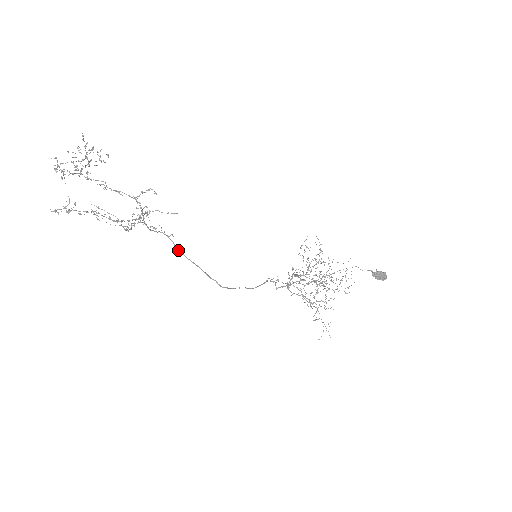
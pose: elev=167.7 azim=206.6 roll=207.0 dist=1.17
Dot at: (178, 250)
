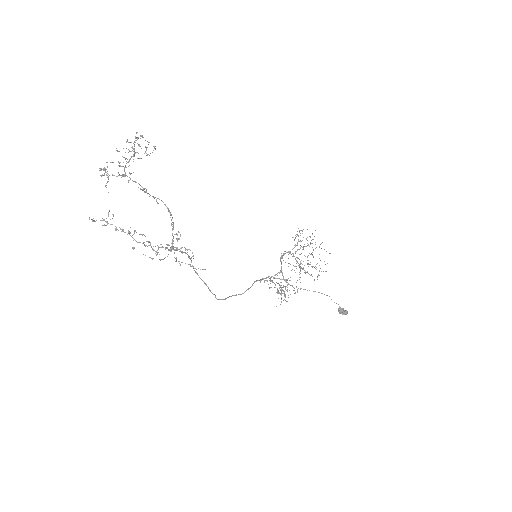
Dot at: occluded
